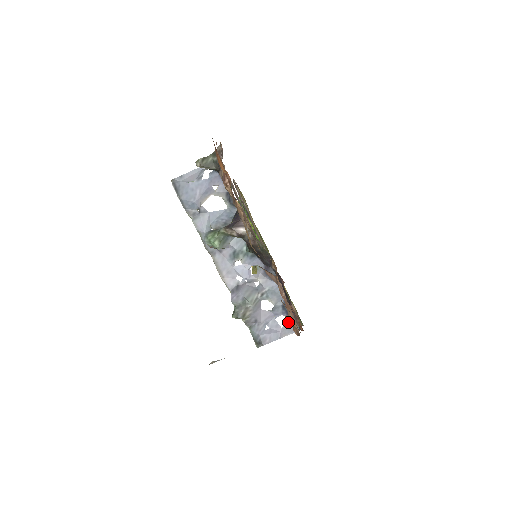
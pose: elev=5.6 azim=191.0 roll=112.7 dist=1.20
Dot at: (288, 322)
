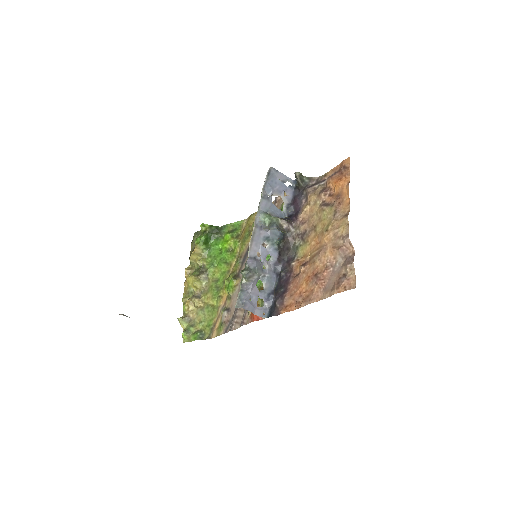
Dot at: (263, 307)
